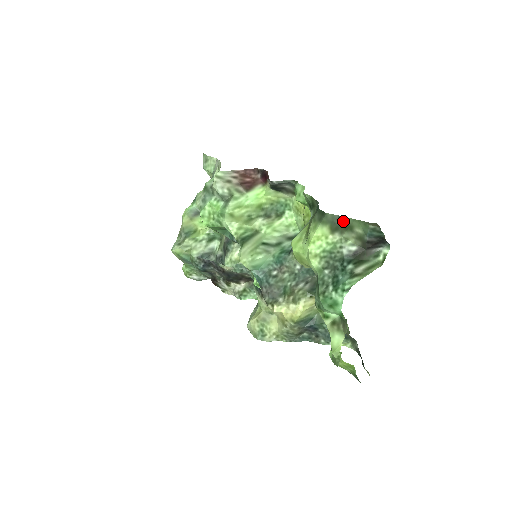
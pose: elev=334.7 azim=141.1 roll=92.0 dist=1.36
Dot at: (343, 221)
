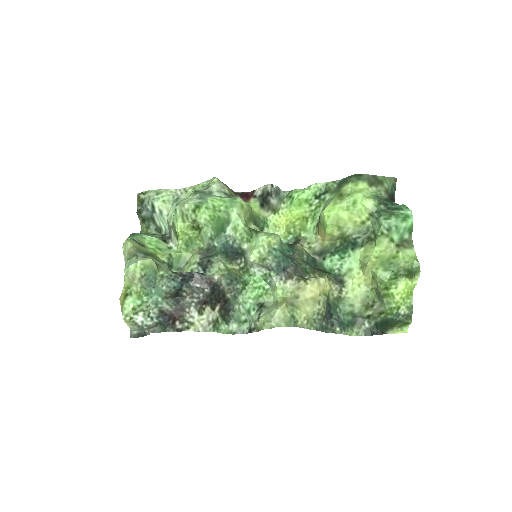
Dot at: (376, 178)
